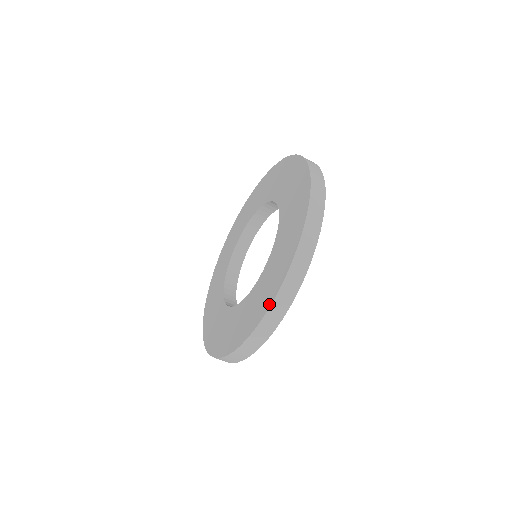
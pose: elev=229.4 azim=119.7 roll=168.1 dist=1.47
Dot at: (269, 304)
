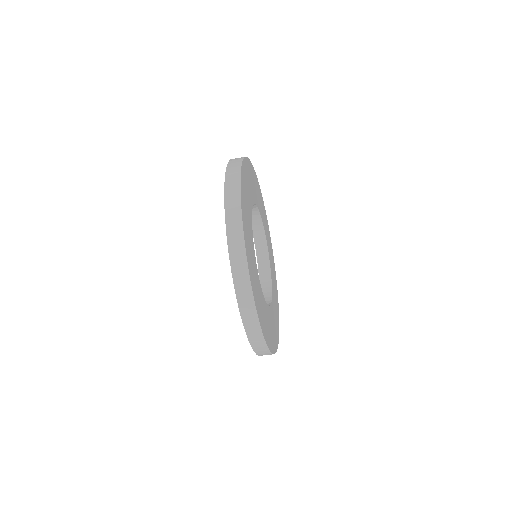
Dot at: (250, 343)
